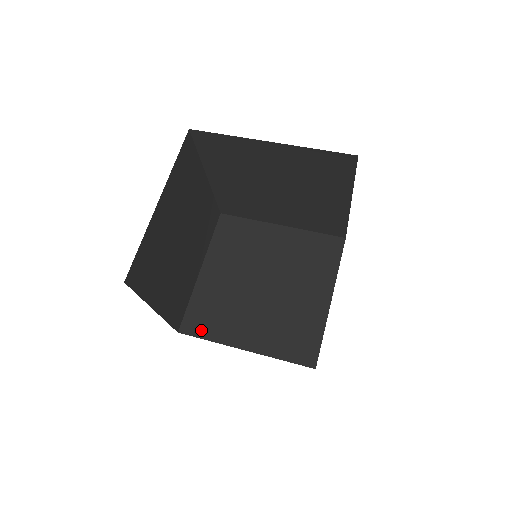
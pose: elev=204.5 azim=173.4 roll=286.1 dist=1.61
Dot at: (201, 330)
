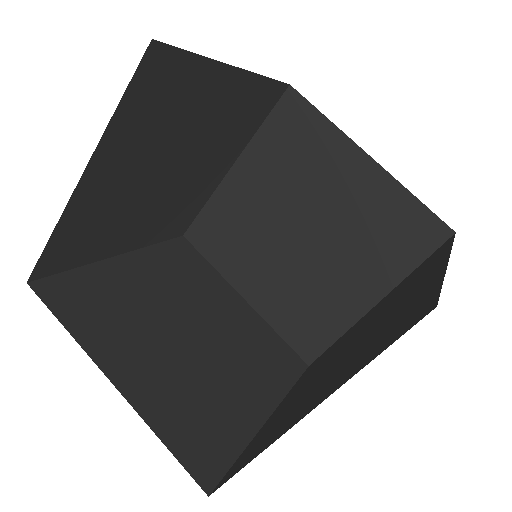
Dot at: (66, 308)
